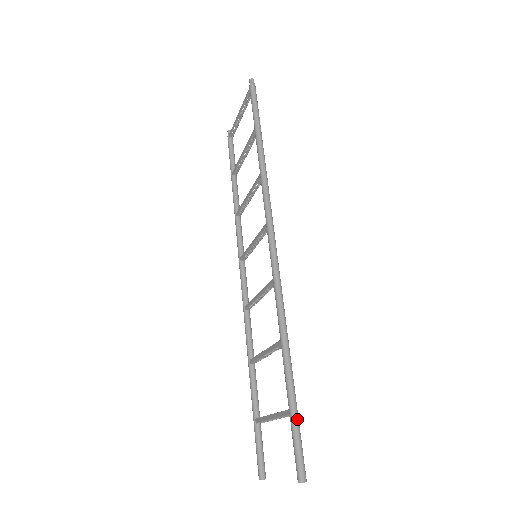
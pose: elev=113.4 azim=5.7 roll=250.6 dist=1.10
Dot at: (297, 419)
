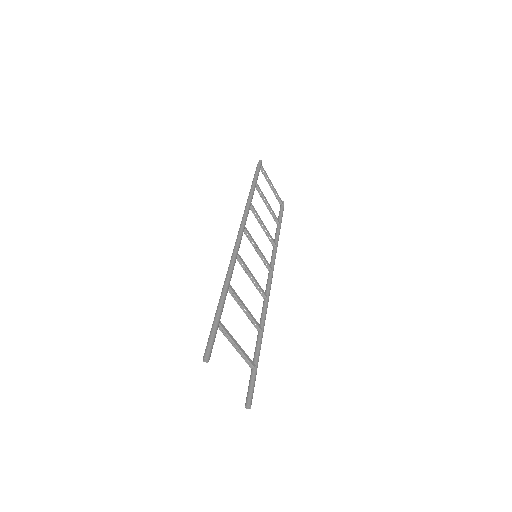
Dot at: (214, 324)
